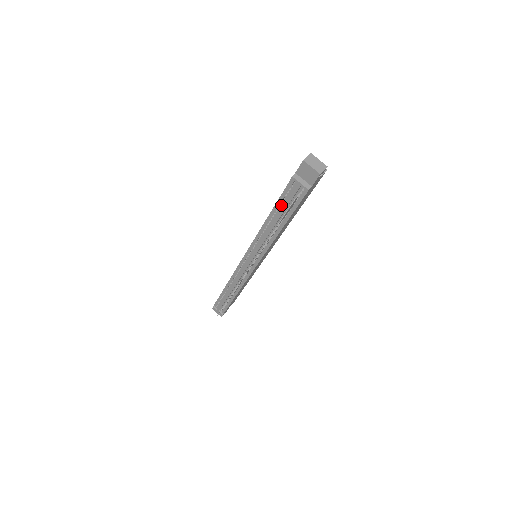
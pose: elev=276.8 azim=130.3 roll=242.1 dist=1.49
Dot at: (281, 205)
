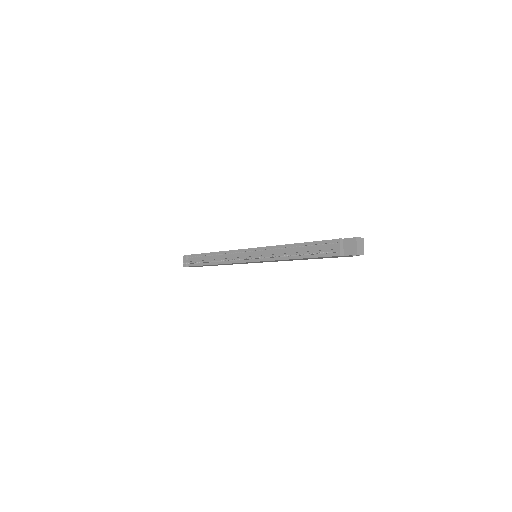
Dot at: (313, 246)
